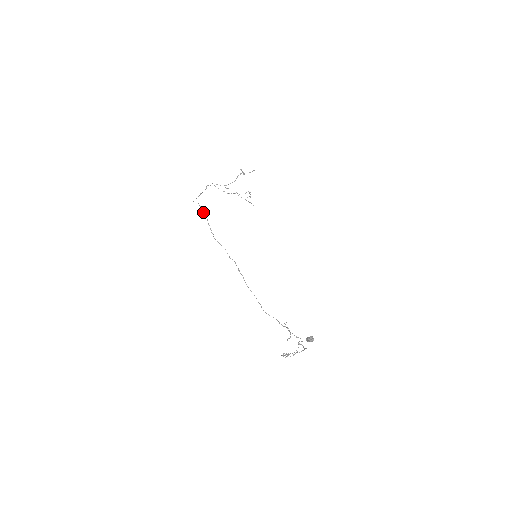
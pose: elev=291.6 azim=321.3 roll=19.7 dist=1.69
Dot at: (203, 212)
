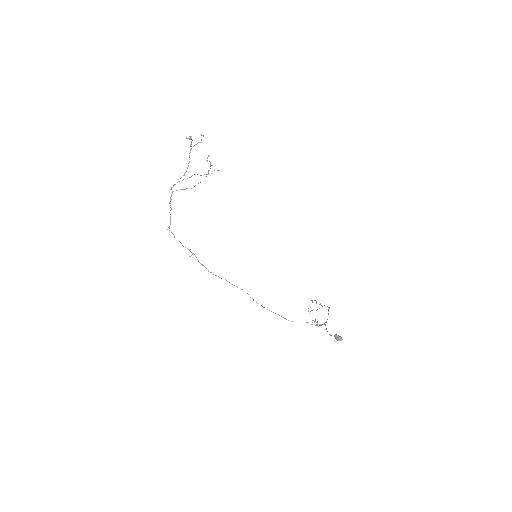
Dot at: occluded
